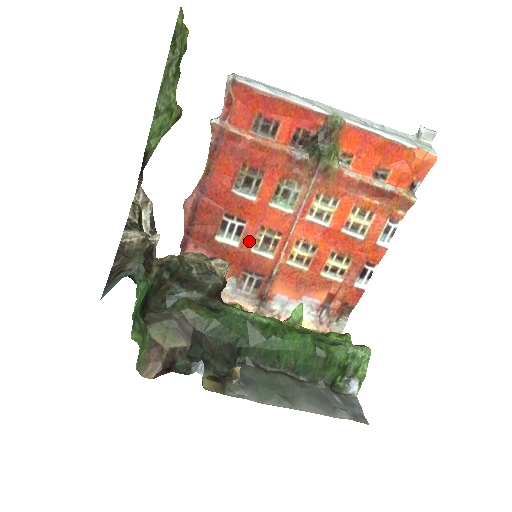
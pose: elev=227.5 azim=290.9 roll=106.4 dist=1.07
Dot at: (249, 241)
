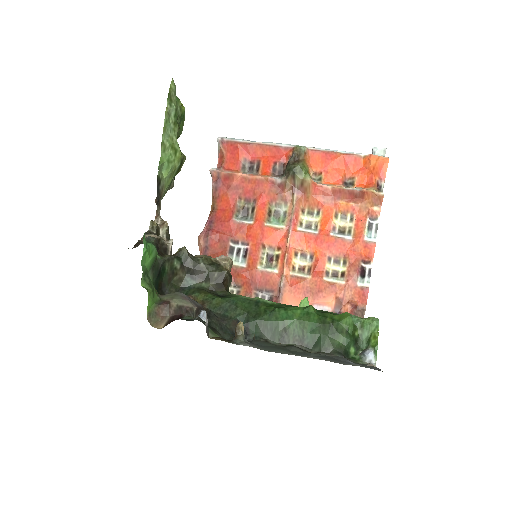
Dot at: (254, 260)
